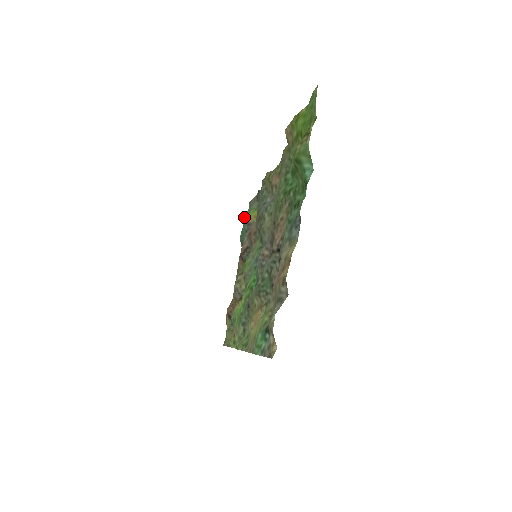
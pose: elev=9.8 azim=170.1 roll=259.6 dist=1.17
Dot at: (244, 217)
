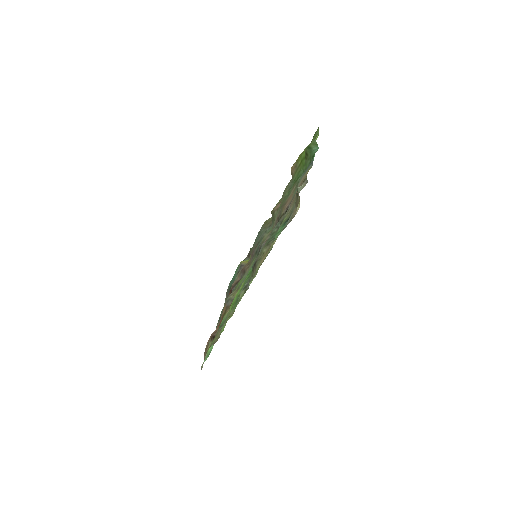
Dot at: (230, 281)
